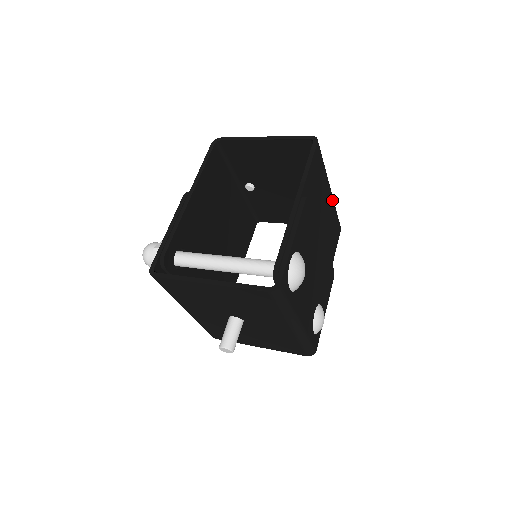
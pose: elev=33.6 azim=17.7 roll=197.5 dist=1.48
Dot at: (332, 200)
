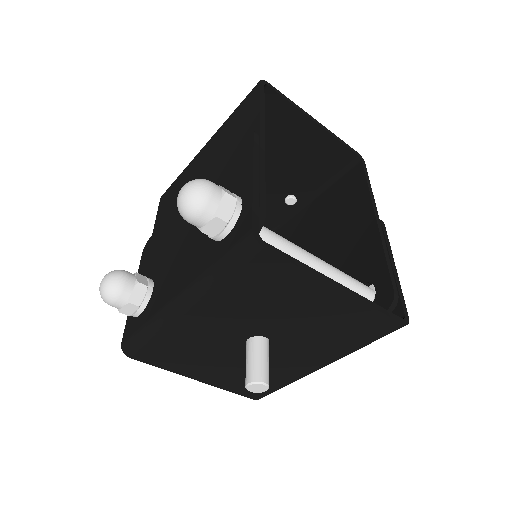
Dot at: occluded
